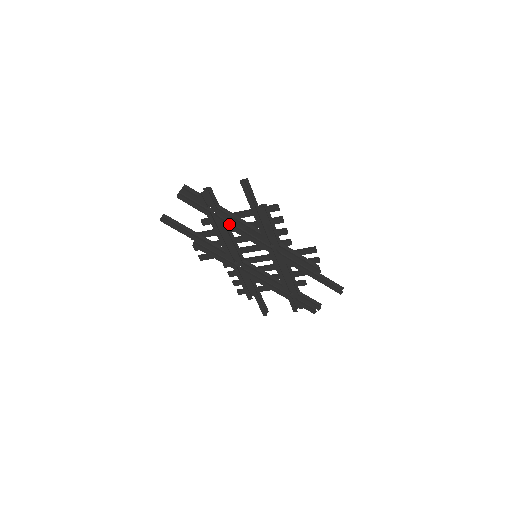
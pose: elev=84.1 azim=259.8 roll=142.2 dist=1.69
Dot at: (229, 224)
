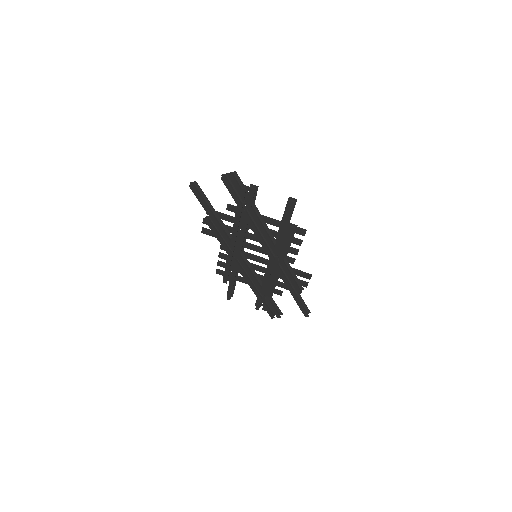
Dot at: (253, 223)
